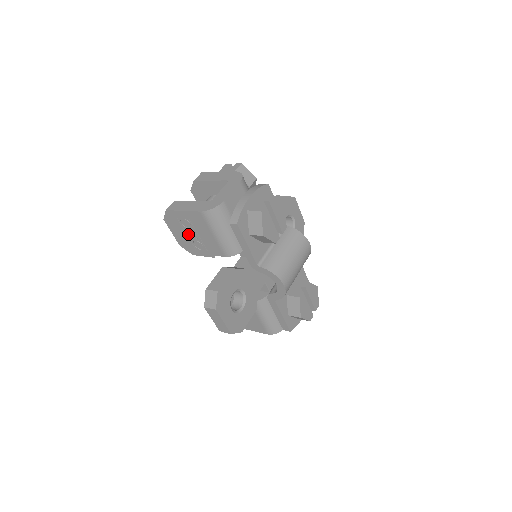
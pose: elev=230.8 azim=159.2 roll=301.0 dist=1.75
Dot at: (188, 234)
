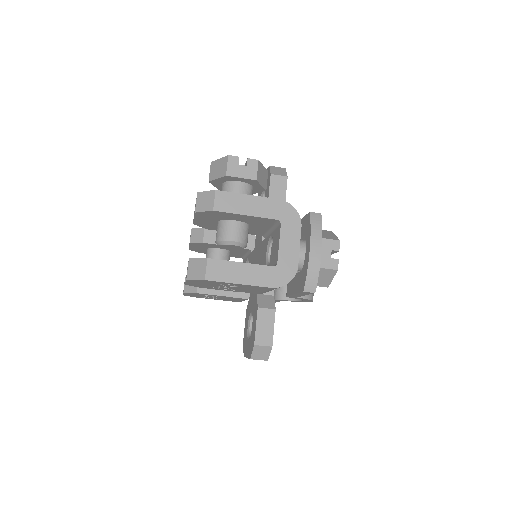
Dot at: (218, 286)
